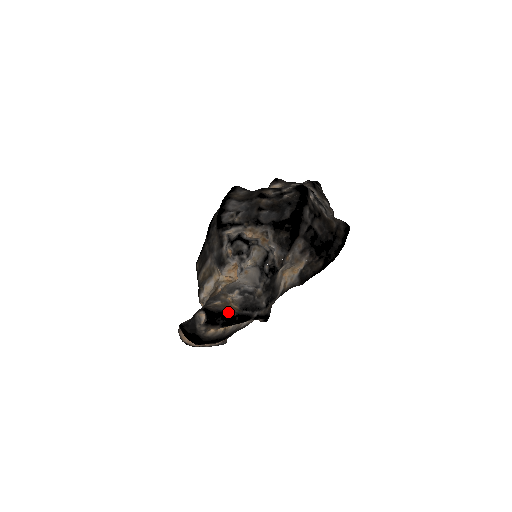
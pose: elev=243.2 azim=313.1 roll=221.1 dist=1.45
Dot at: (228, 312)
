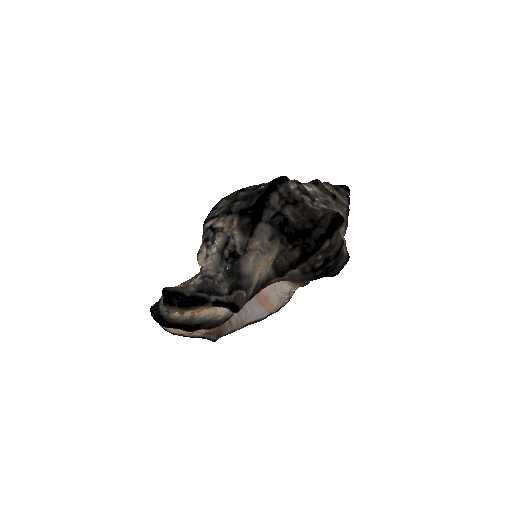
Dot at: (183, 293)
